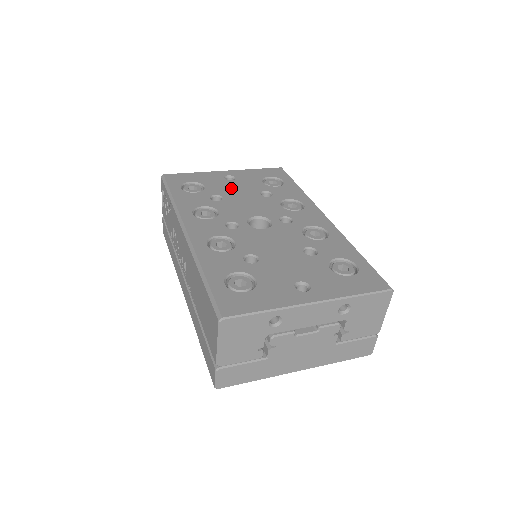
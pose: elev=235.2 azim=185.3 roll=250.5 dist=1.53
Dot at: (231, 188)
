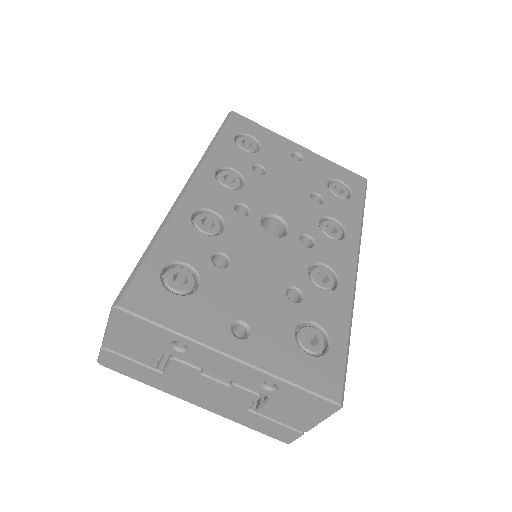
Dot at: (286, 168)
